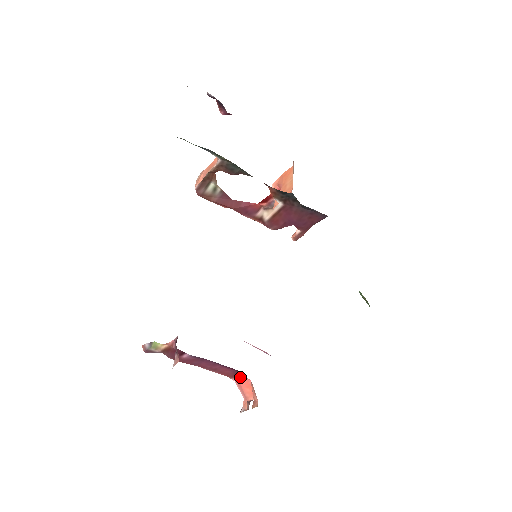
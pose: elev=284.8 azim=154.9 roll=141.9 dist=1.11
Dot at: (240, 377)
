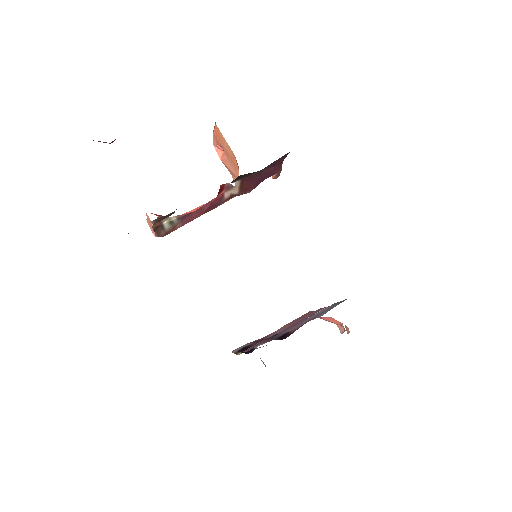
Dot at: (321, 317)
